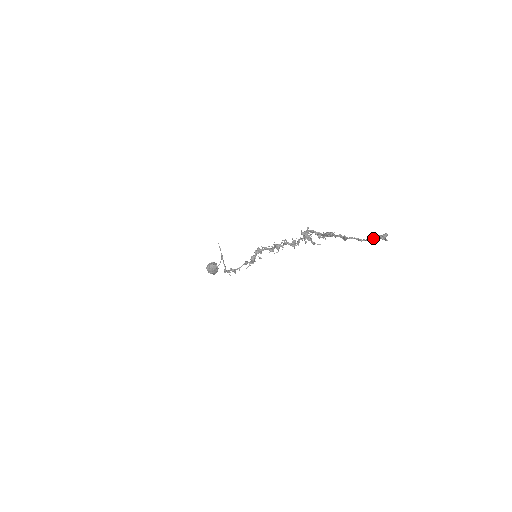
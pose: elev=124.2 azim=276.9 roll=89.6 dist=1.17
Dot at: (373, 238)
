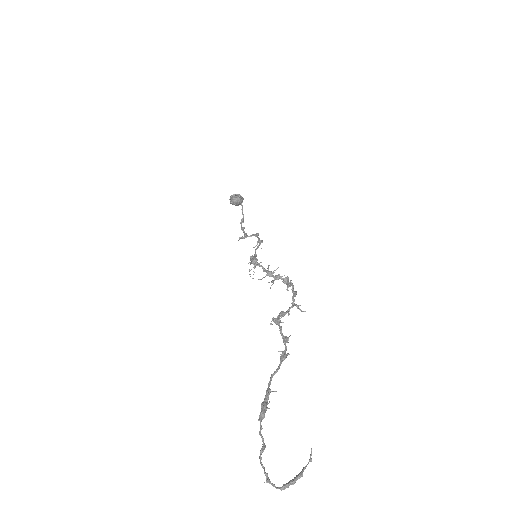
Dot at: (278, 488)
